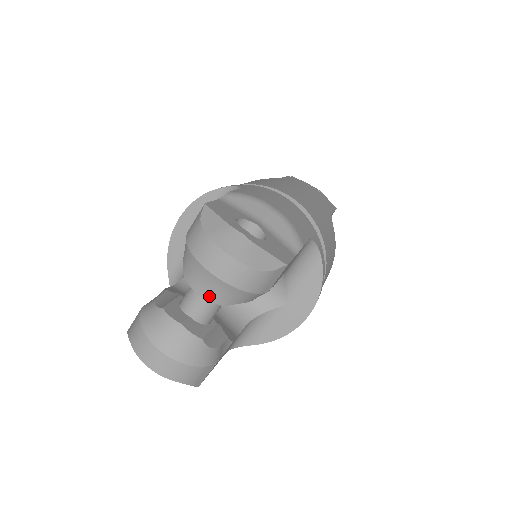
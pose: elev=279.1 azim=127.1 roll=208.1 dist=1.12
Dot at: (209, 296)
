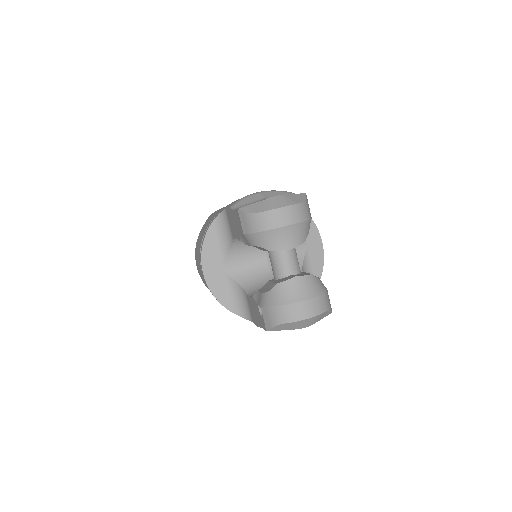
Dot at: (294, 243)
